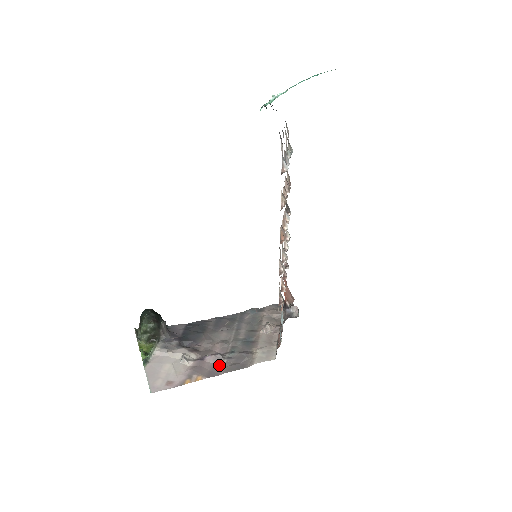
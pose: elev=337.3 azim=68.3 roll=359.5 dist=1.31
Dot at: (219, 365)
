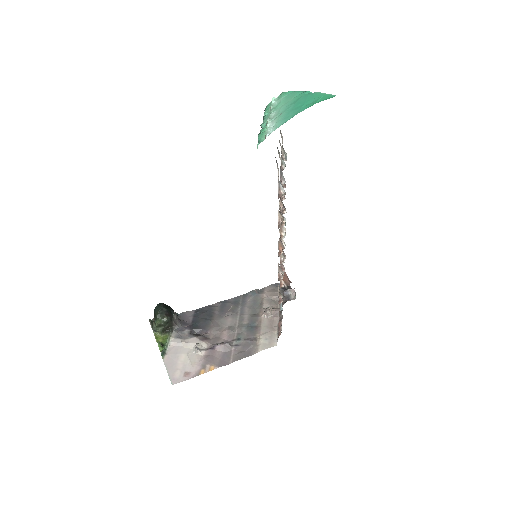
Dot at: (228, 353)
